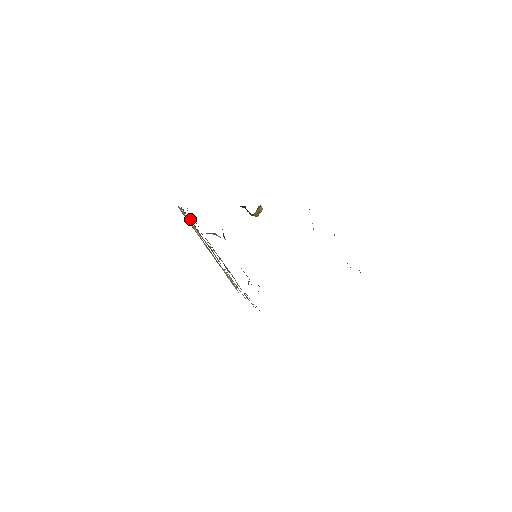
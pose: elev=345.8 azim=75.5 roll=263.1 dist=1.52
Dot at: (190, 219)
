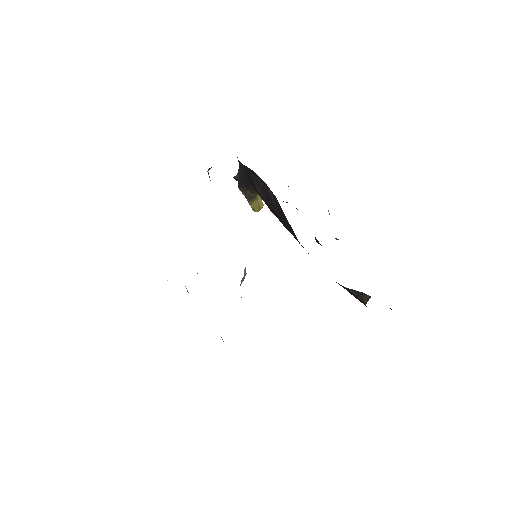
Dot at: occluded
